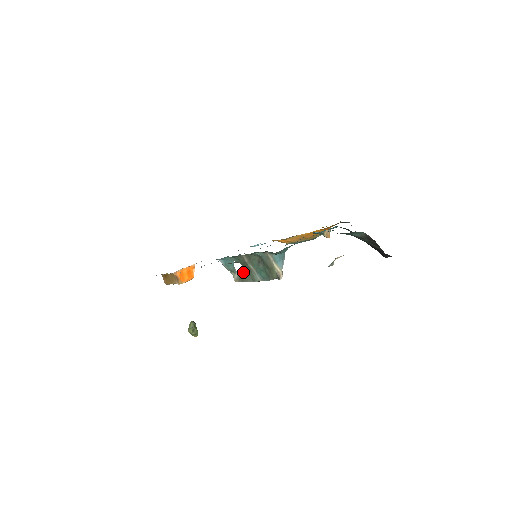
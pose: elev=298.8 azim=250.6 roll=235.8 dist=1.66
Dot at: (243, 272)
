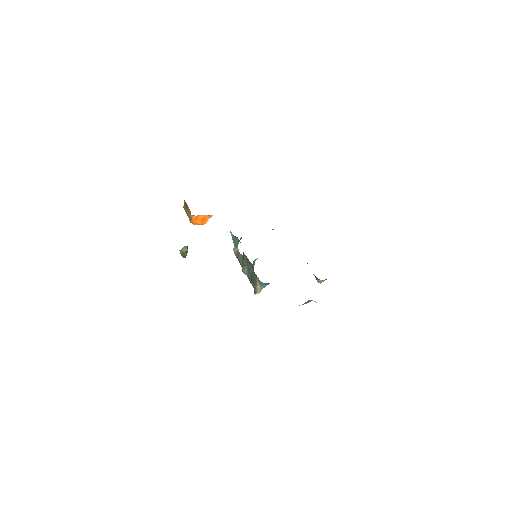
Dot at: (241, 254)
